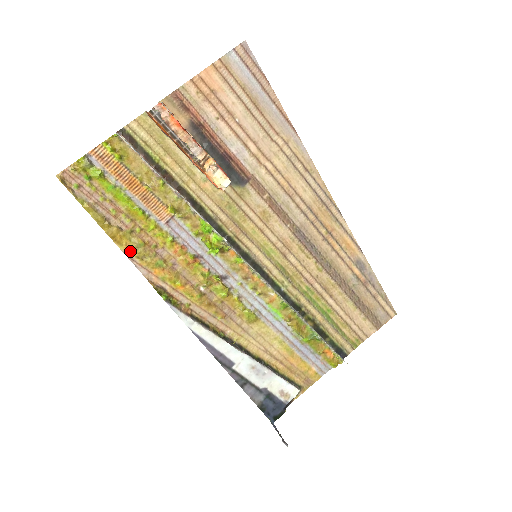
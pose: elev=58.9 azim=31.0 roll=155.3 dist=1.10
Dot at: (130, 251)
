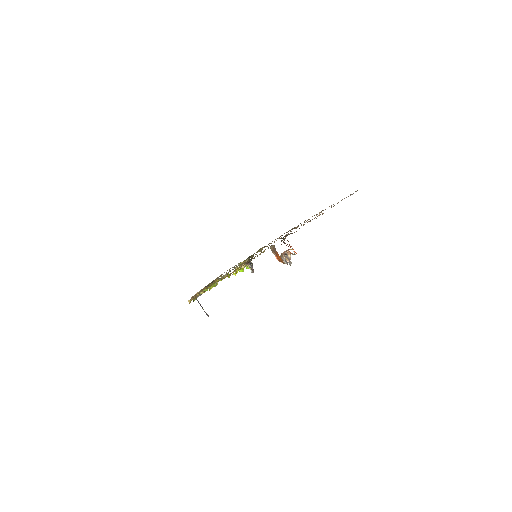
Dot at: occluded
